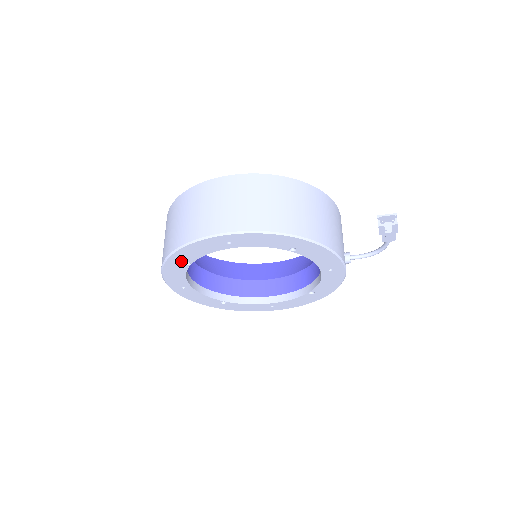
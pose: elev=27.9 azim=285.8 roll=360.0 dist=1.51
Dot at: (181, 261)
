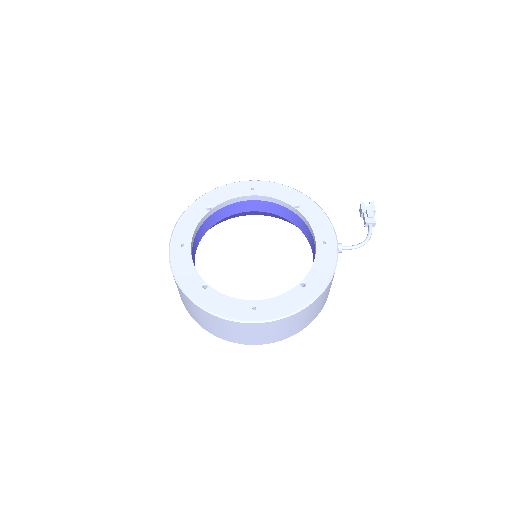
Dot at: (206, 204)
